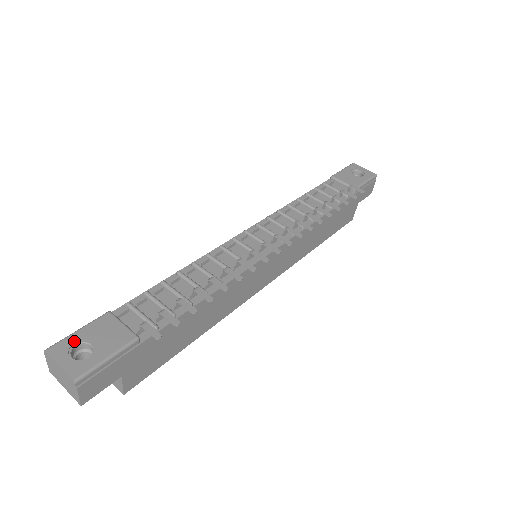
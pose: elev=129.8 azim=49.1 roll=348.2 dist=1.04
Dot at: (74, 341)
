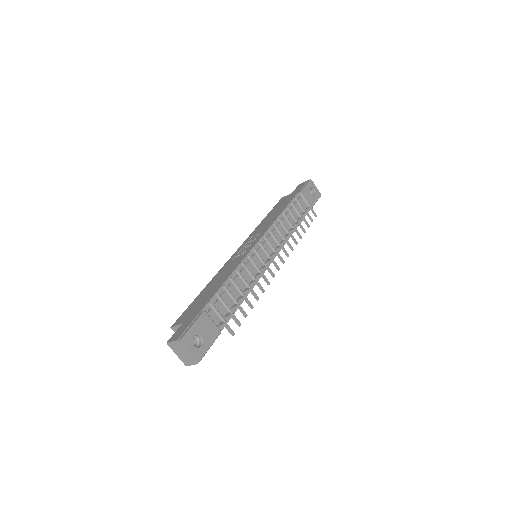
Dot at: (194, 334)
